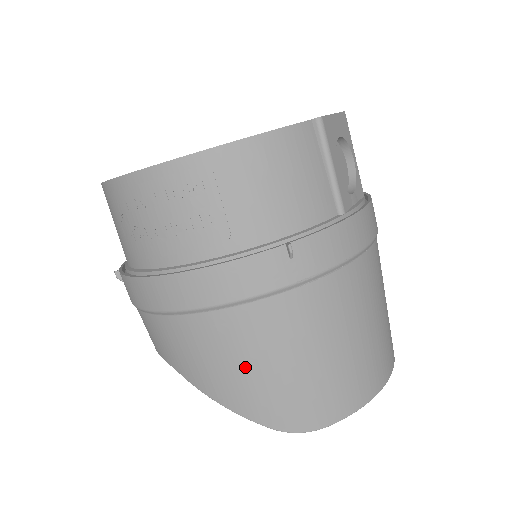
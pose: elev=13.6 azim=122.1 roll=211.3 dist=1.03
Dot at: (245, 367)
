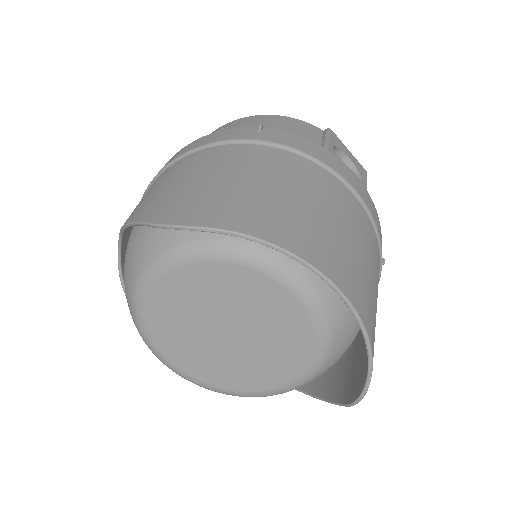
Dot at: (173, 182)
